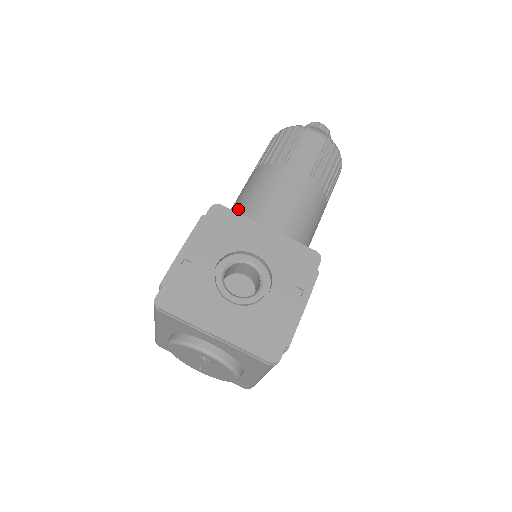
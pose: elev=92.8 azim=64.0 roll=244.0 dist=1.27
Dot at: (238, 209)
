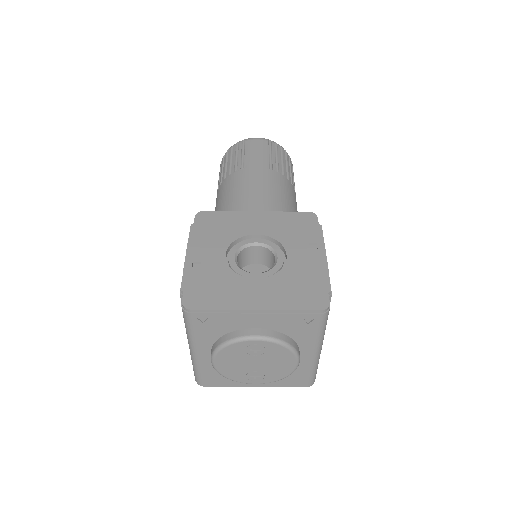
Dot at: occluded
